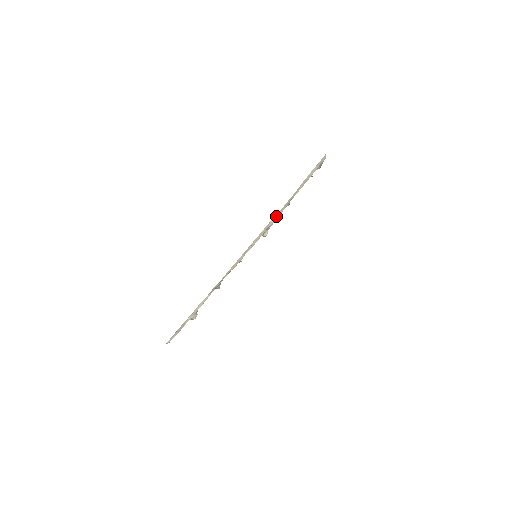
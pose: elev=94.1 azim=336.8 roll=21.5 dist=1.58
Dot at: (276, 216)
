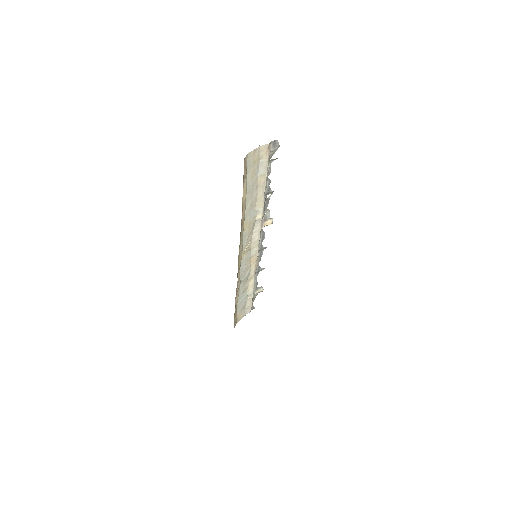
Dot at: (259, 213)
